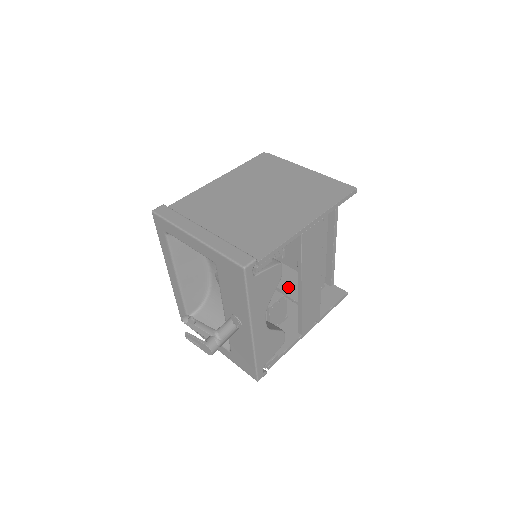
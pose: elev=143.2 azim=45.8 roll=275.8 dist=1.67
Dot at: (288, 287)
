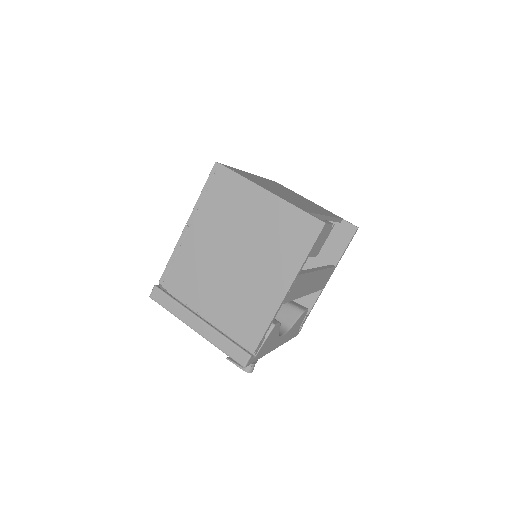
Dot at: occluded
